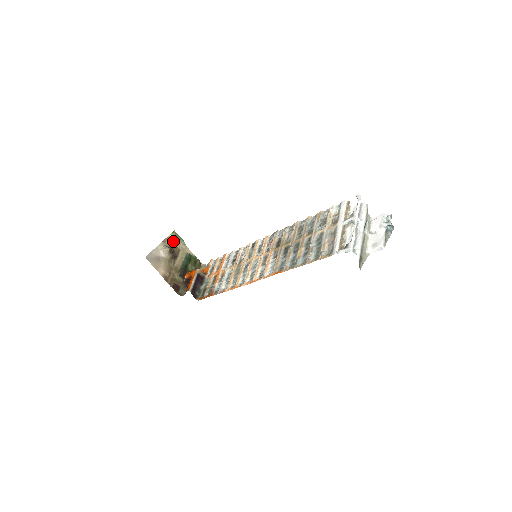
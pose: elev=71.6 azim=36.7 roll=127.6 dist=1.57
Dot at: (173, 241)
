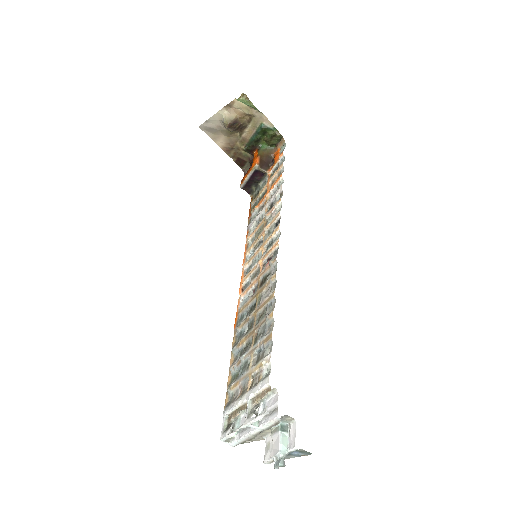
Dot at: (241, 107)
